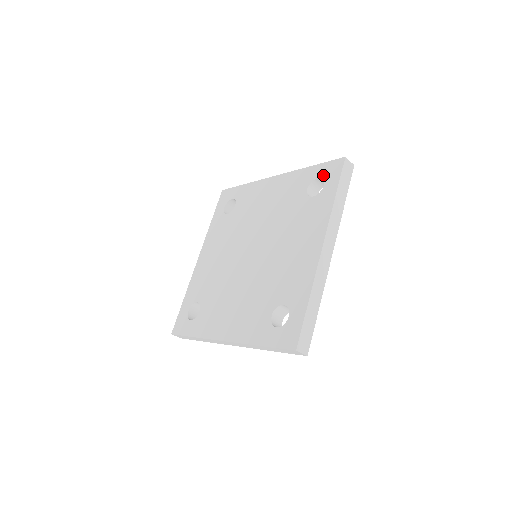
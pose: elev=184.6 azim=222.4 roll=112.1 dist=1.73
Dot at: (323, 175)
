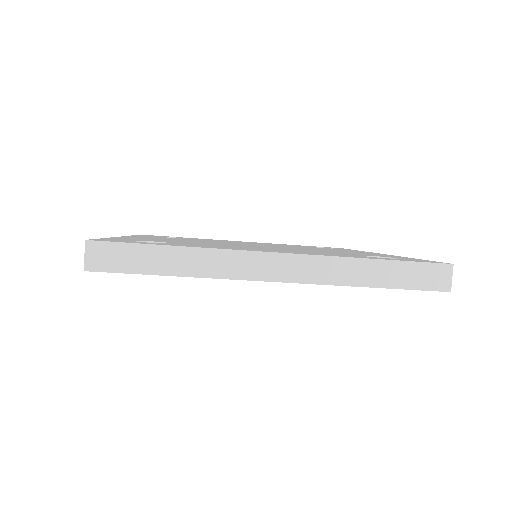
Dot at: (325, 247)
